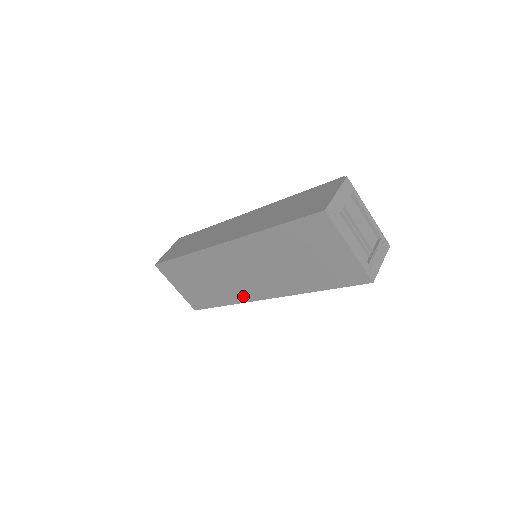
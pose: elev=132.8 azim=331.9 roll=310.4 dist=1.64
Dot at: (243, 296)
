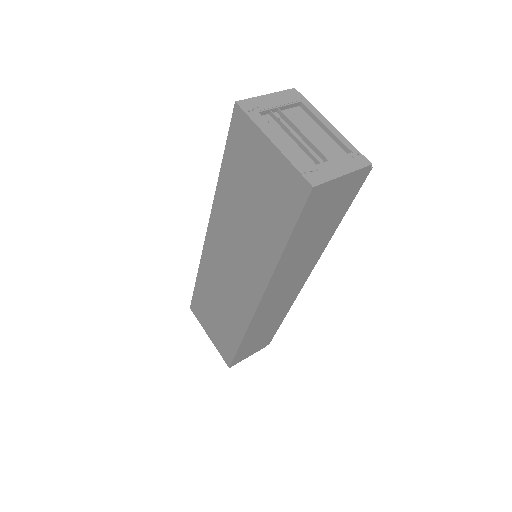
Dot at: (244, 313)
